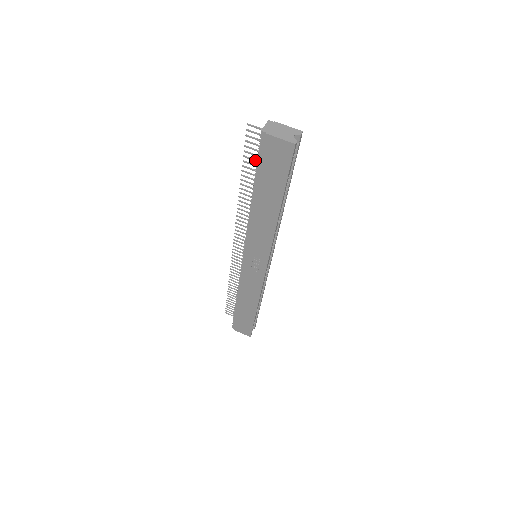
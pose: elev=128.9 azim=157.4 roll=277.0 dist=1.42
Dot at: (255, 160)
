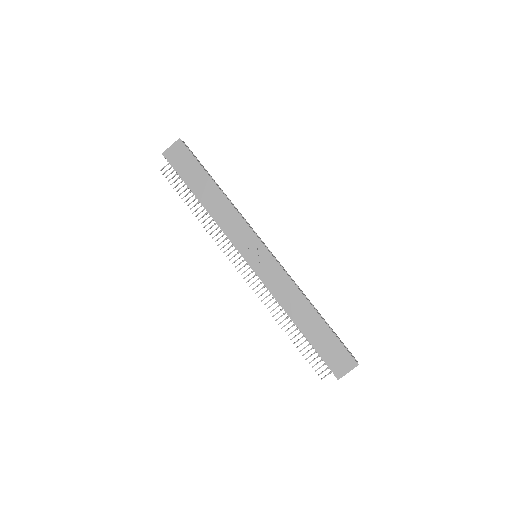
Dot at: (183, 186)
